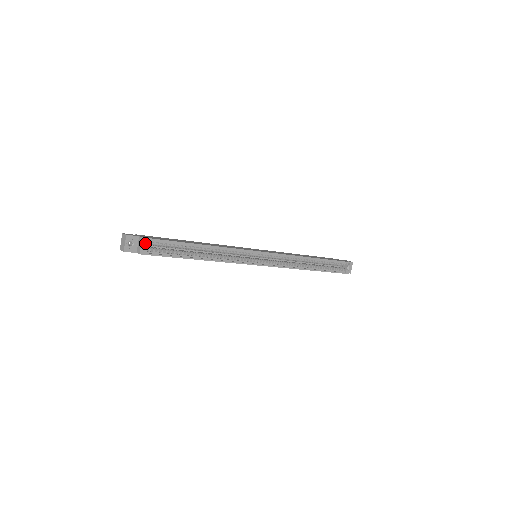
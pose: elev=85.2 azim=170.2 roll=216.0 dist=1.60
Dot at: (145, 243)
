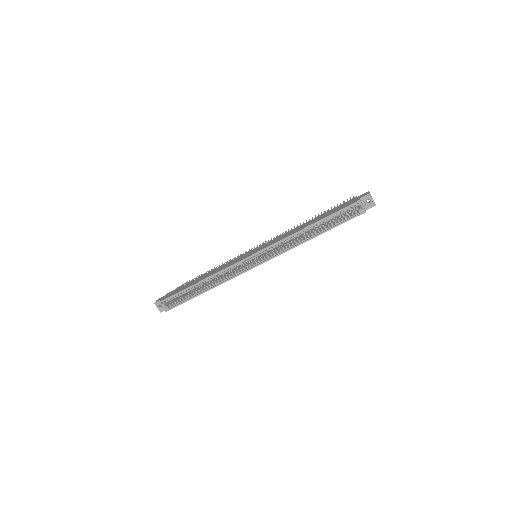
Dot at: (164, 304)
